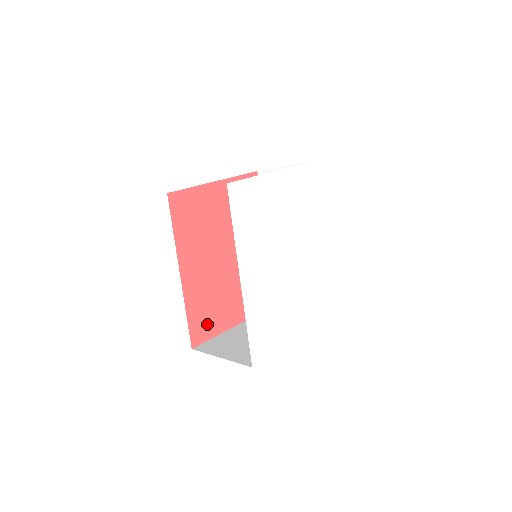
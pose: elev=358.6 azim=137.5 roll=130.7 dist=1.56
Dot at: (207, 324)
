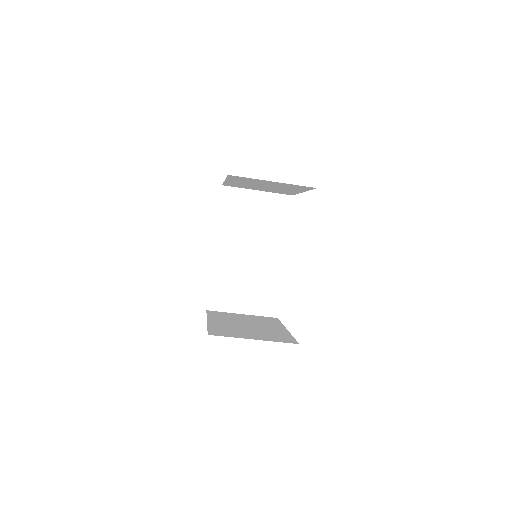
Dot at: occluded
